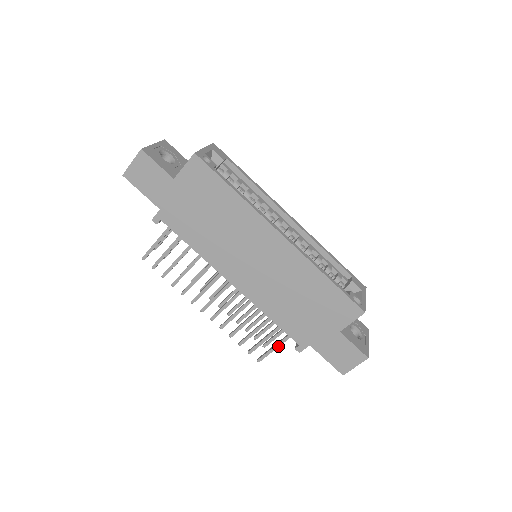
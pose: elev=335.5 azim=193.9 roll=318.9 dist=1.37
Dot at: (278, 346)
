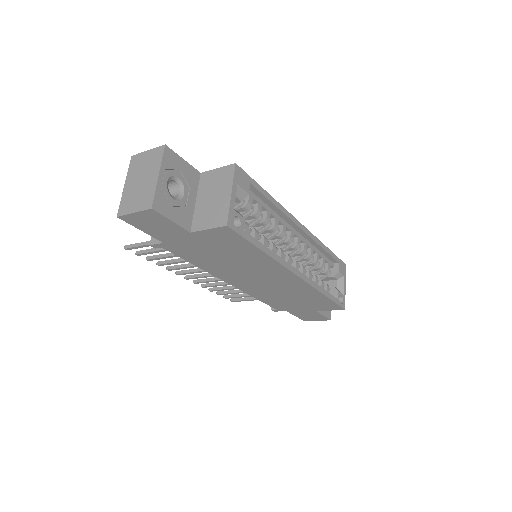
Dot at: occluded
